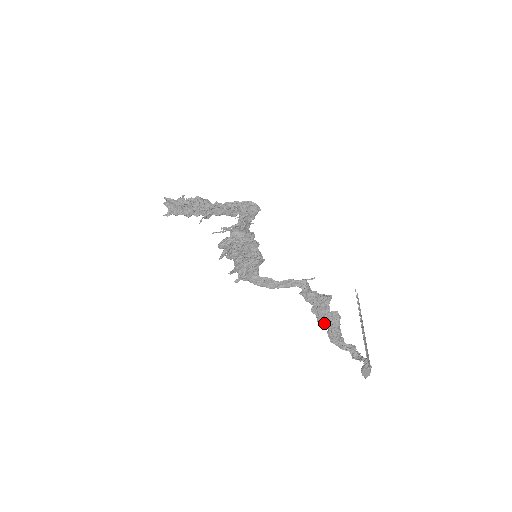
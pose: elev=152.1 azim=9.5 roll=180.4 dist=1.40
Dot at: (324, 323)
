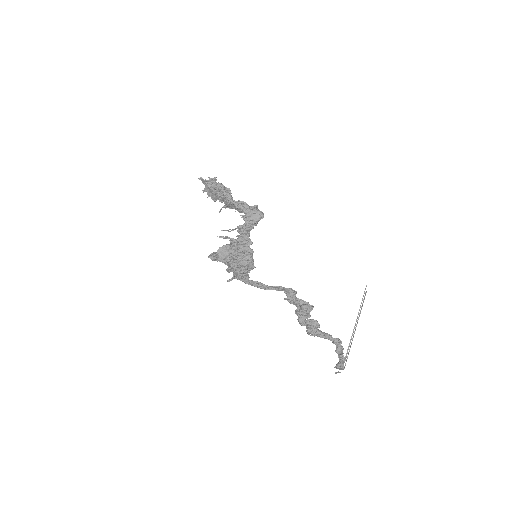
Dot at: (305, 325)
